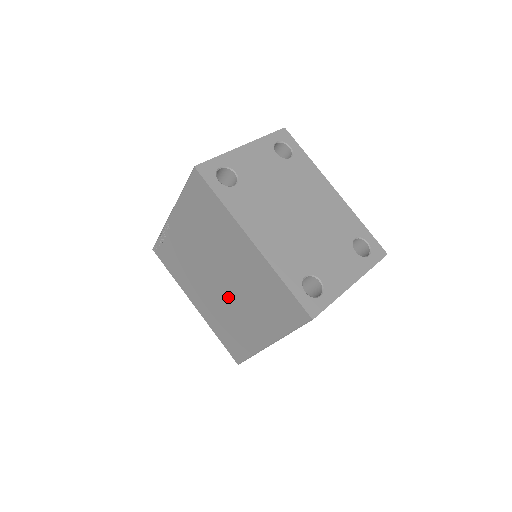
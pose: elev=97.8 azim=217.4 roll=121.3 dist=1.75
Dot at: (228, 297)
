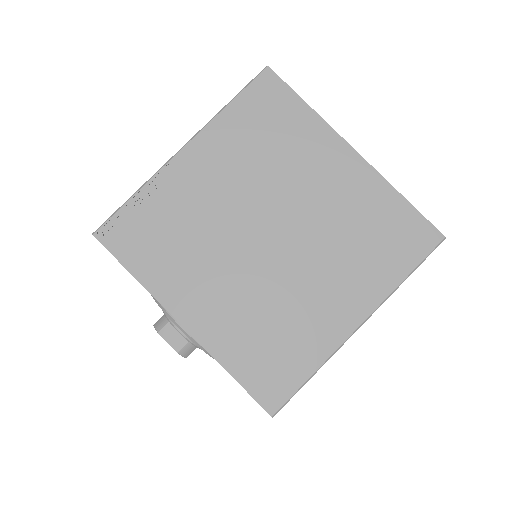
Dot at: (284, 265)
